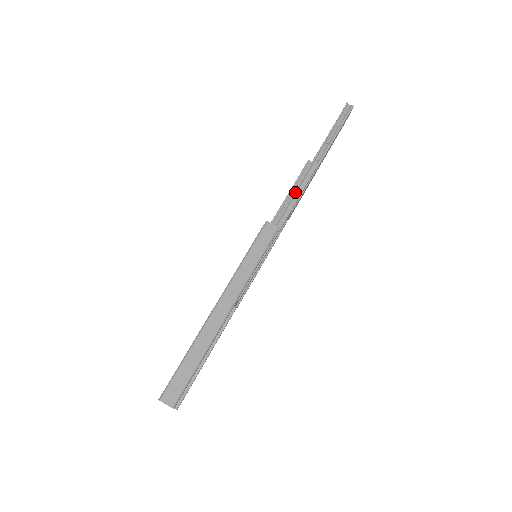
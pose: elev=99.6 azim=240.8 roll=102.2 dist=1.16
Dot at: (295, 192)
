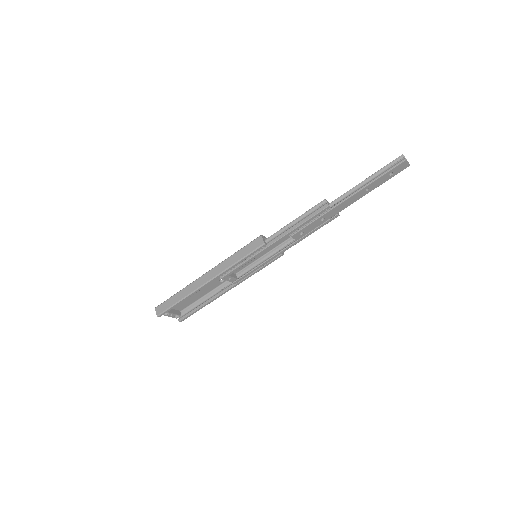
Dot at: (299, 221)
